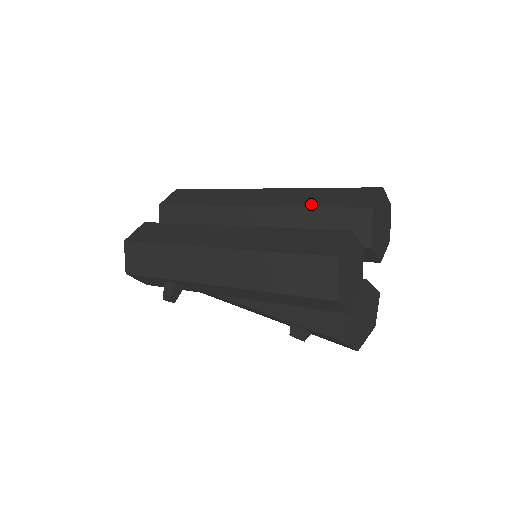
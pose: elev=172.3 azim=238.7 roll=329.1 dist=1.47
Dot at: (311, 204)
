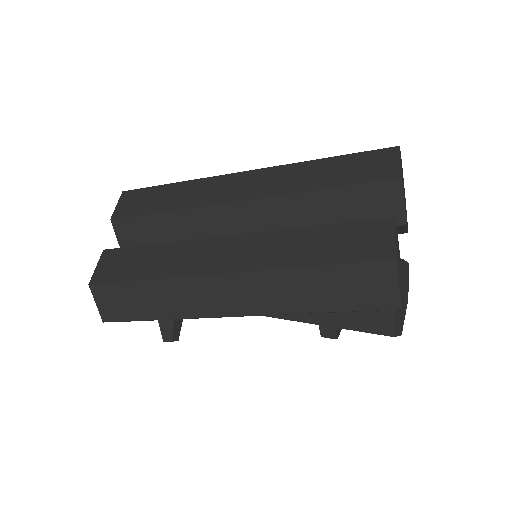
Dot at: (319, 185)
